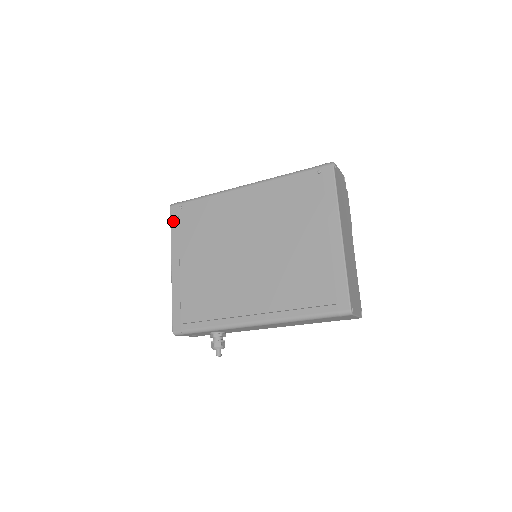
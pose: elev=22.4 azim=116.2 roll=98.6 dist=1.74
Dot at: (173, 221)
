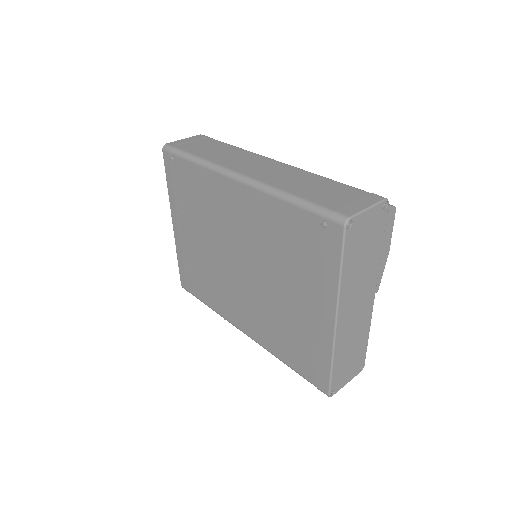
Dot at: (167, 172)
